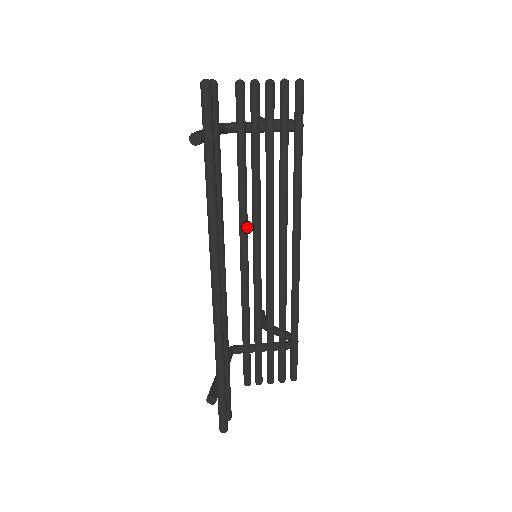
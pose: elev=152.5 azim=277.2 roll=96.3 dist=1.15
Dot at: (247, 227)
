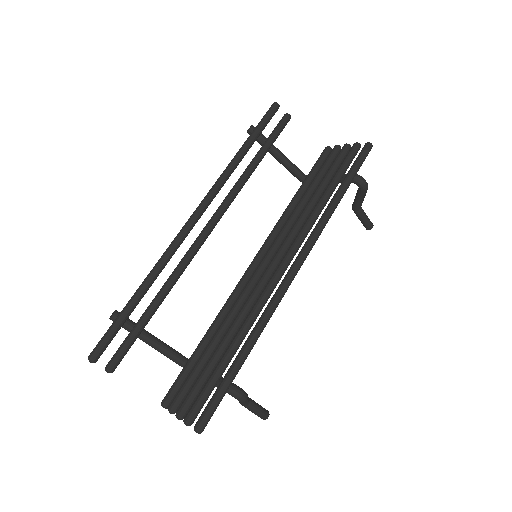
Dot at: (271, 241)
